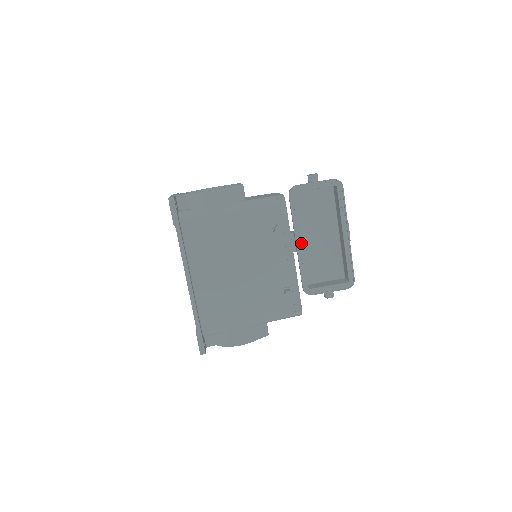
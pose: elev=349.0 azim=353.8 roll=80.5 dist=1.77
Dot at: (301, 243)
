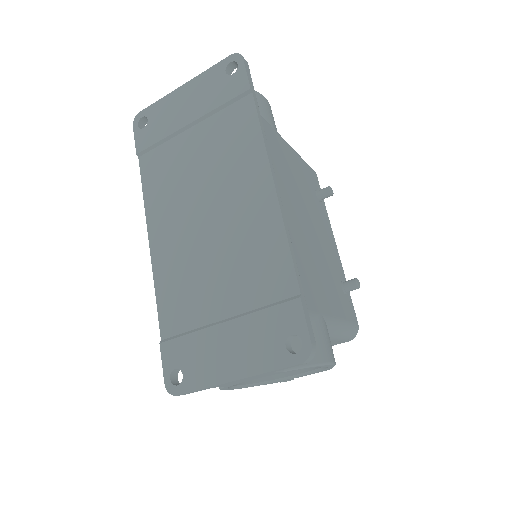
Dot at: occluded
